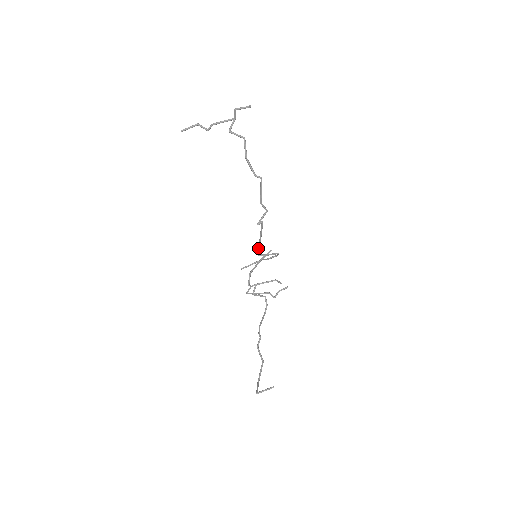
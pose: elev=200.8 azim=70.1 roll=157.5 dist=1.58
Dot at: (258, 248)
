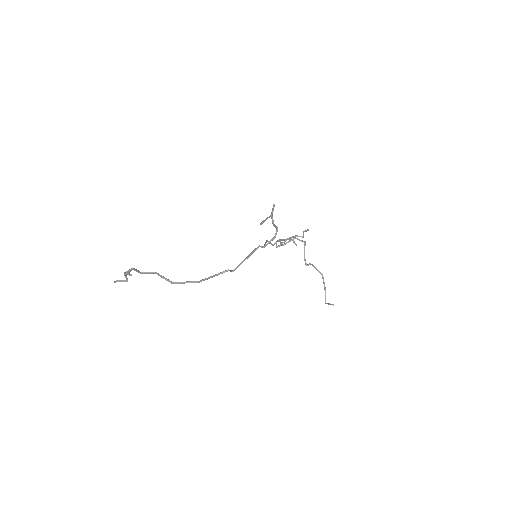
Dot at: (253, 252)
